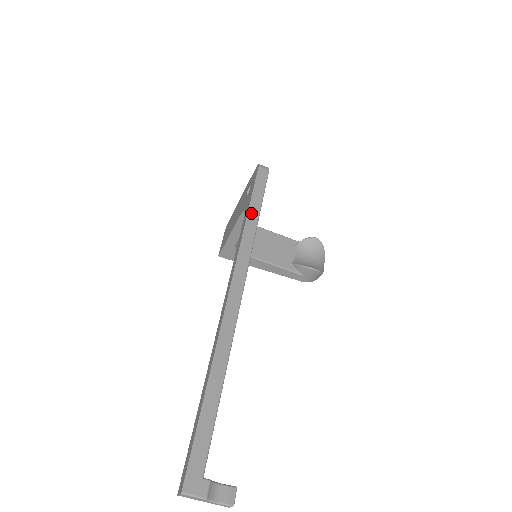
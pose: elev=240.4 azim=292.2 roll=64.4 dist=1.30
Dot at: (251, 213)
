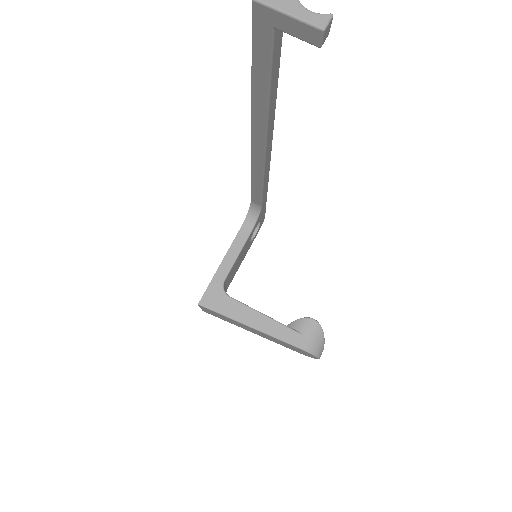
Dot at: occluded
